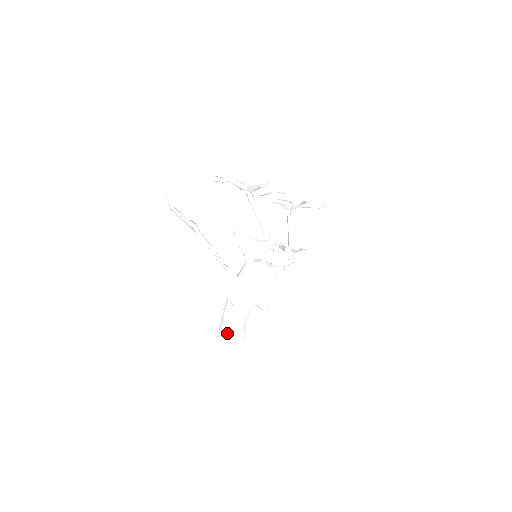
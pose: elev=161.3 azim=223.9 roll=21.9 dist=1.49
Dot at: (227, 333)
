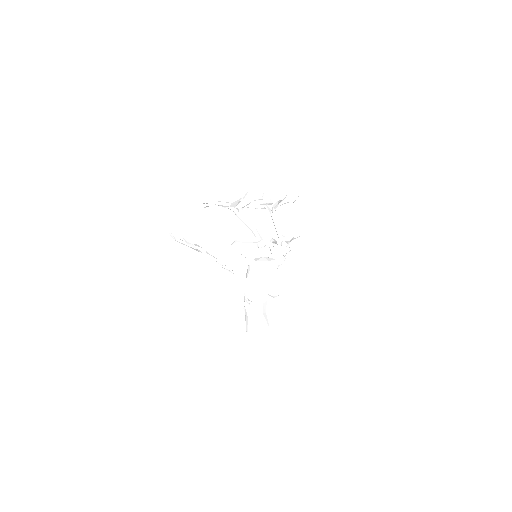
Dot at: (253, 325)
